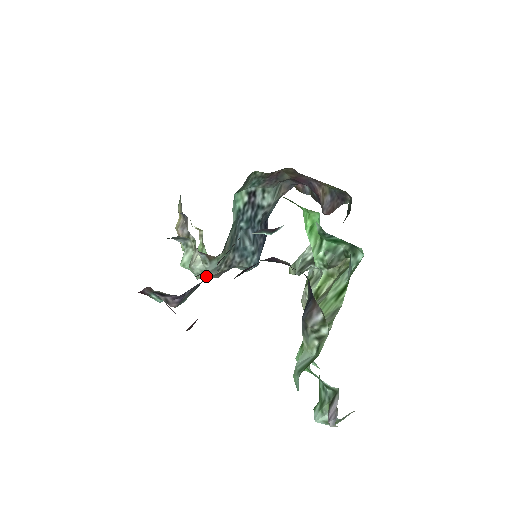
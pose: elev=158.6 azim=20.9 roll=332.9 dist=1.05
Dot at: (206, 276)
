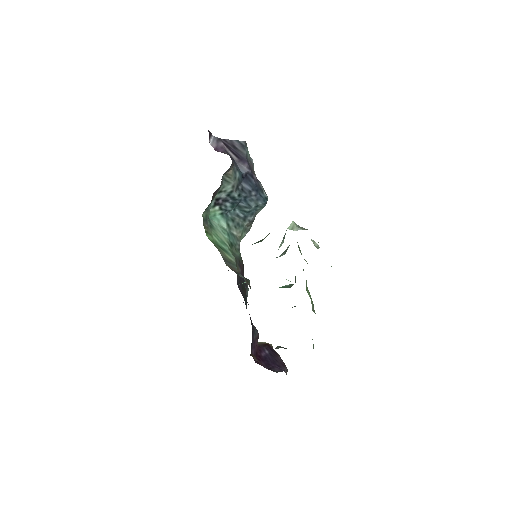
Dot at: occluded
